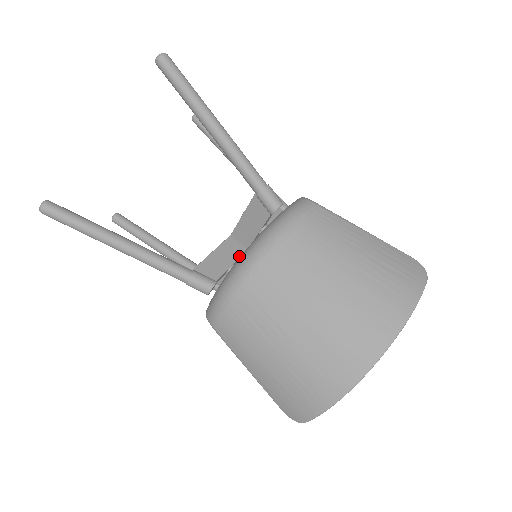
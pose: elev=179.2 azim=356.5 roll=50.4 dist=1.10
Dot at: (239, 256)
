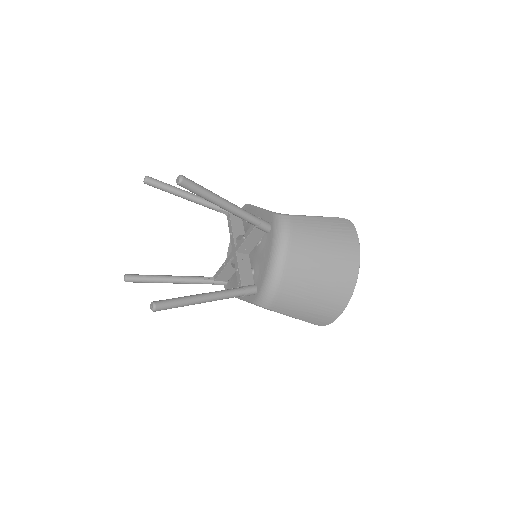
Dot at: (250, 262)
